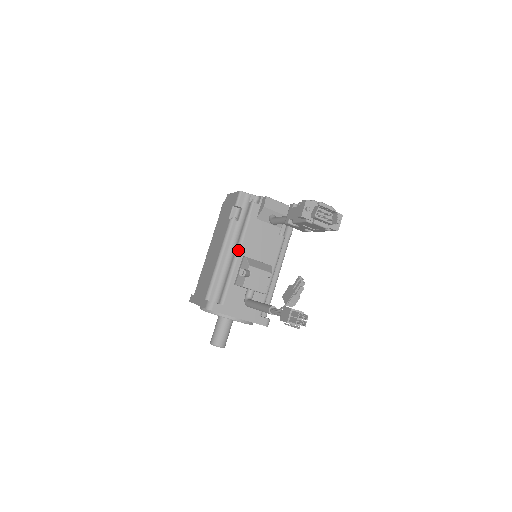
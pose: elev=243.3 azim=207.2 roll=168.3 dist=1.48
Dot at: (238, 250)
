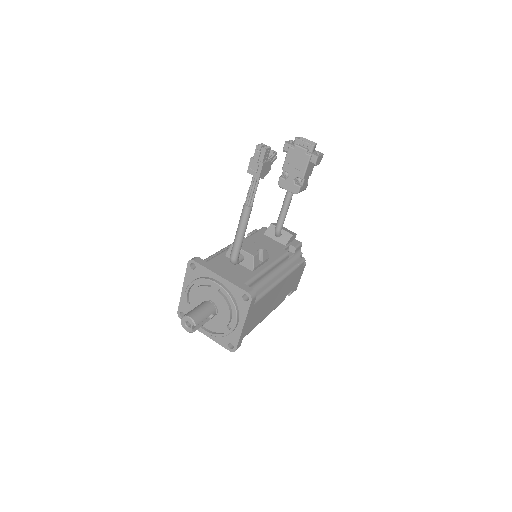
Dot at: occluded
